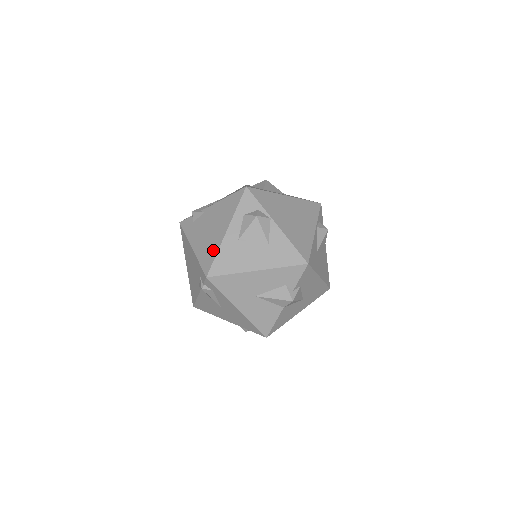
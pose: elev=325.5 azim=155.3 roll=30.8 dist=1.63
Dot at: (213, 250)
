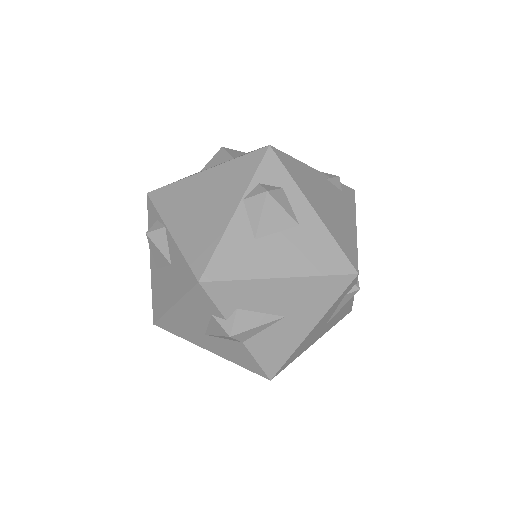
Dot at: occluded
